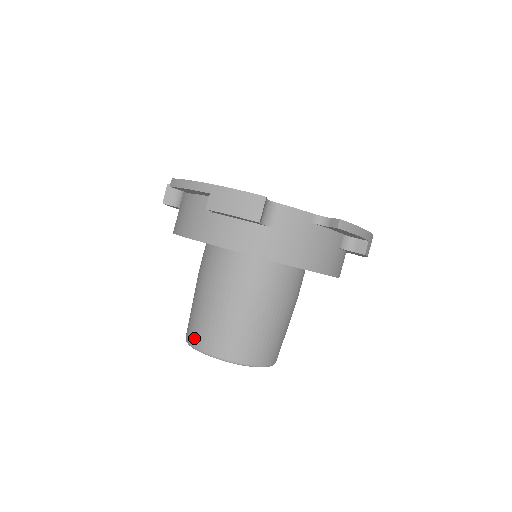
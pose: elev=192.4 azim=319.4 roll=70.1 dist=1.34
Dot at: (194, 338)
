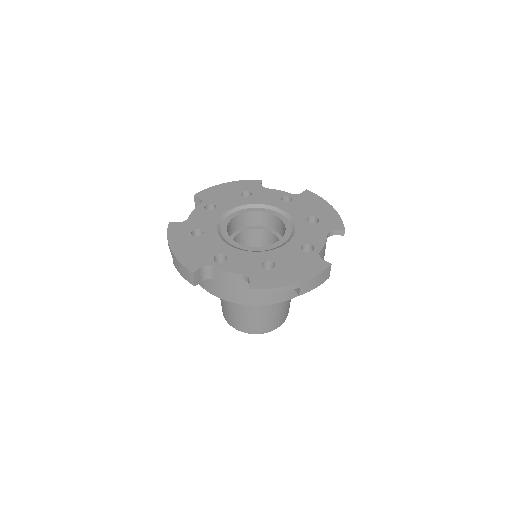
Dot at: occluded
